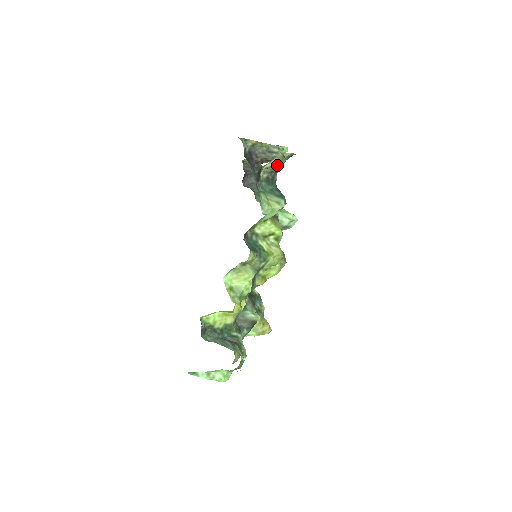
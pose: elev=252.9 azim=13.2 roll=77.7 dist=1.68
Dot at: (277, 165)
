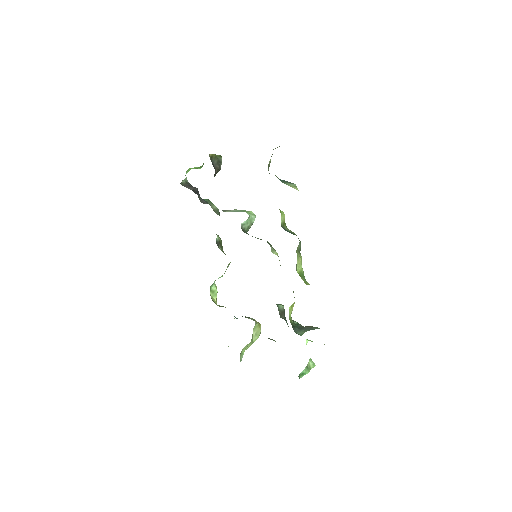
Dot at: occluded
